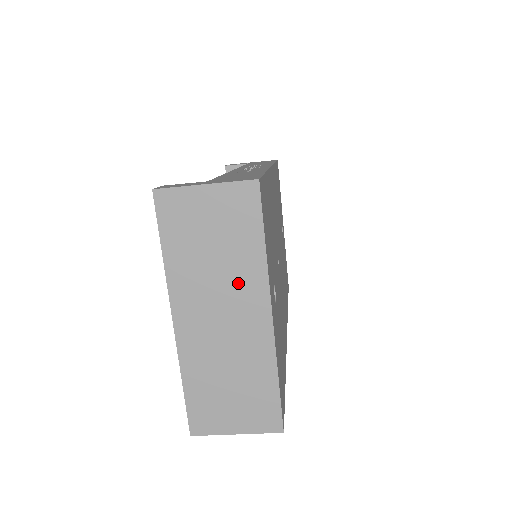
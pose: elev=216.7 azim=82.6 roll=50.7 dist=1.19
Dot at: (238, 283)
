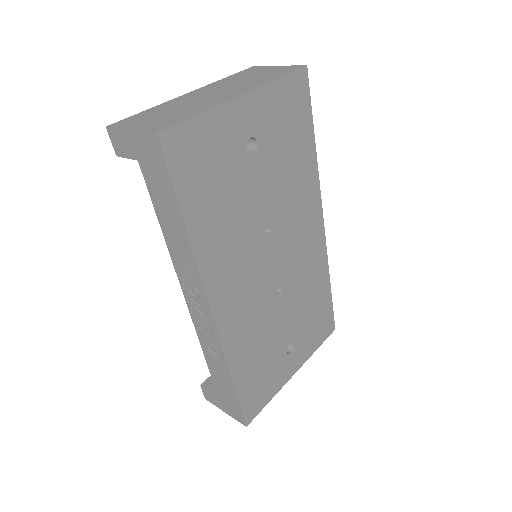
Dot at: occluded
